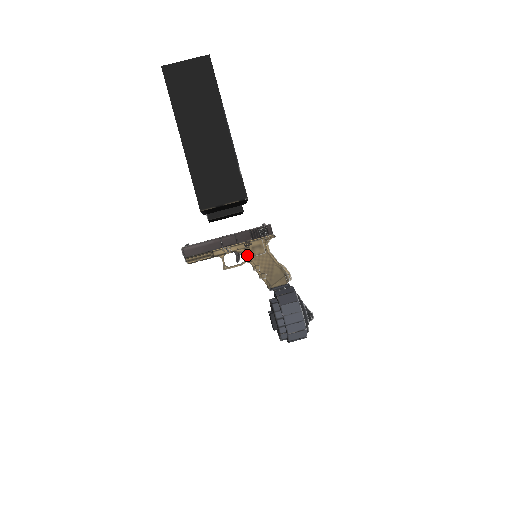
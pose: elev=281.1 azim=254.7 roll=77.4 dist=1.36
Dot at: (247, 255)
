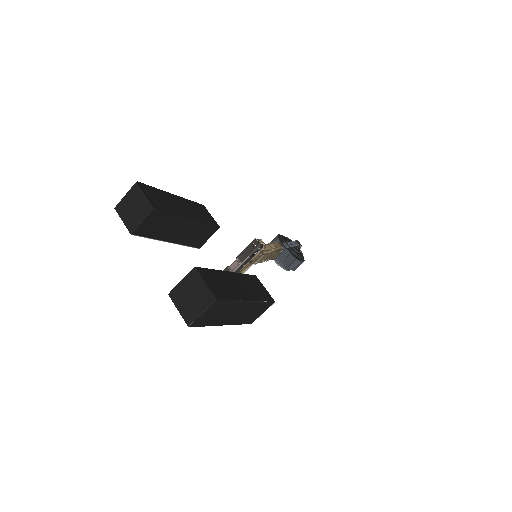
Dot at: occluded
